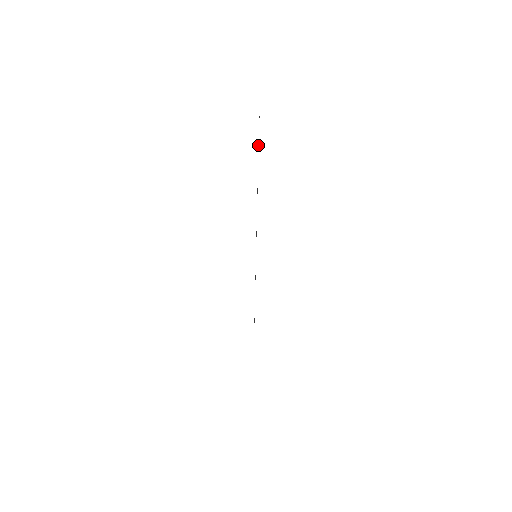
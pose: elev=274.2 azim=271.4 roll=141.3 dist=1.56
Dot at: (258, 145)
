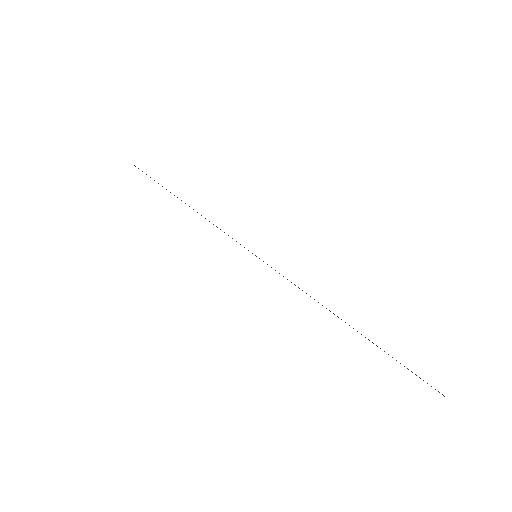
Dot at: occluded
